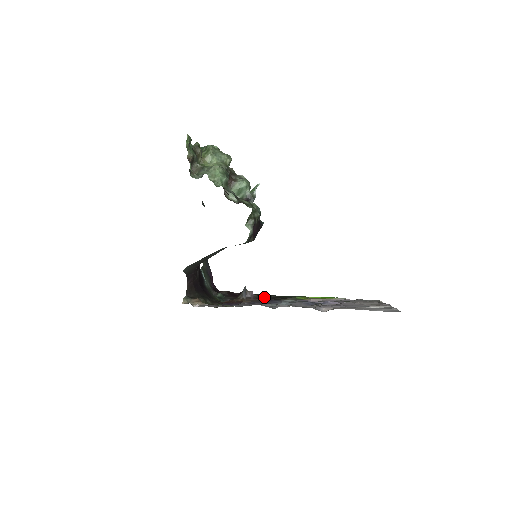
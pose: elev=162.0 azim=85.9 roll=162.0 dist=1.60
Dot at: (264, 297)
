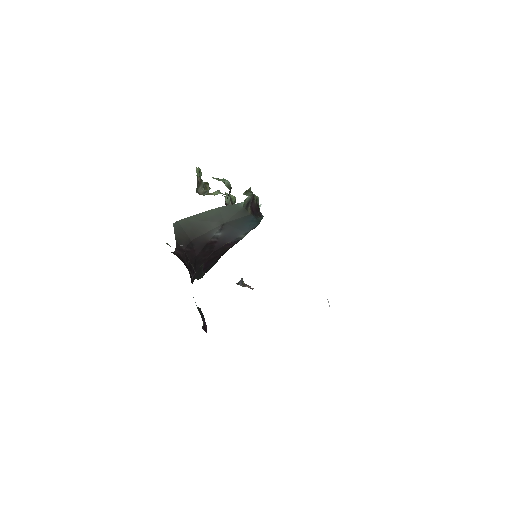
Dot at: occluded
